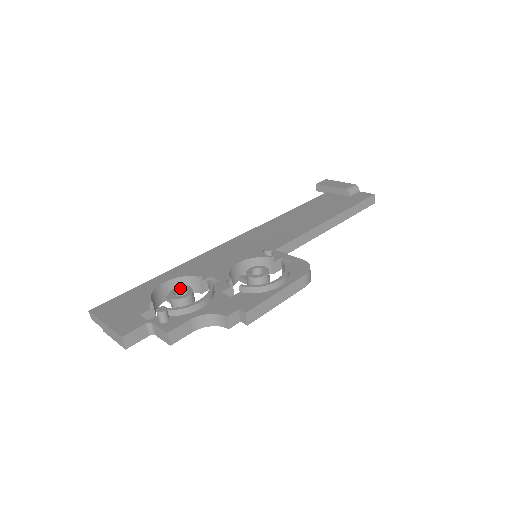
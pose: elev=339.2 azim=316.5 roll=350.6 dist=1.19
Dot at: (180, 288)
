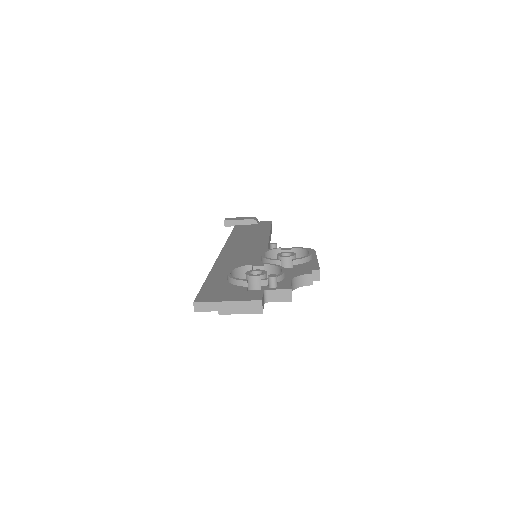
Dot at: (251, 271)
